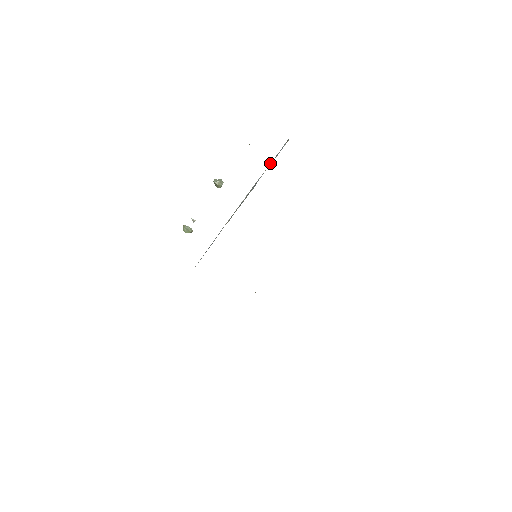
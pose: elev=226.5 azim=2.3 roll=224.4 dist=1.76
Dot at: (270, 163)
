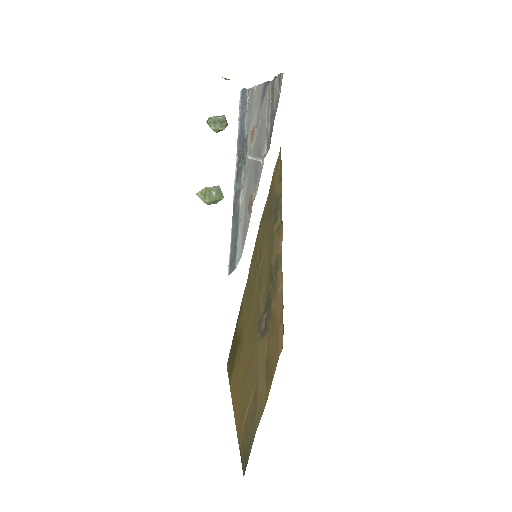
Dot at: (240, 115)
